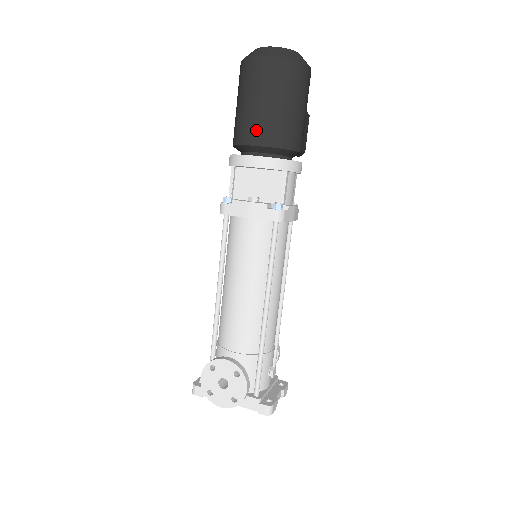
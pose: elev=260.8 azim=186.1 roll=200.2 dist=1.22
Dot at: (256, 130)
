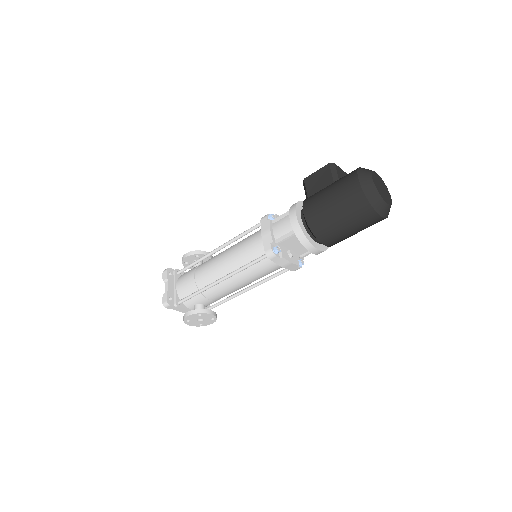
Dot at: (333, 240)
